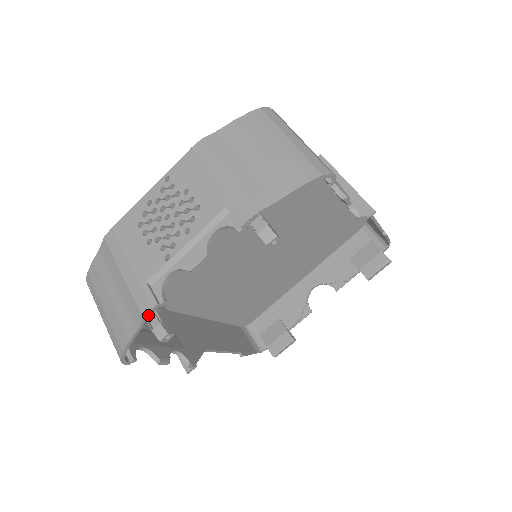
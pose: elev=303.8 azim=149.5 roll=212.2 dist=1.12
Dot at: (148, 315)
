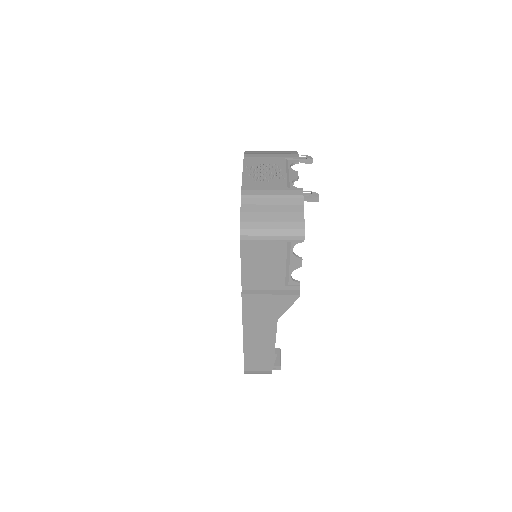
Dot at: (303, 195)
